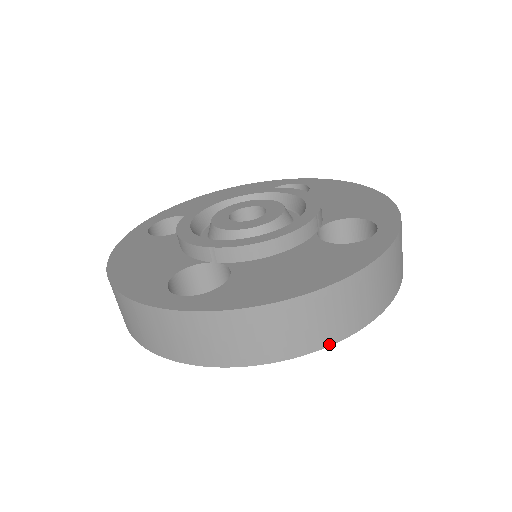
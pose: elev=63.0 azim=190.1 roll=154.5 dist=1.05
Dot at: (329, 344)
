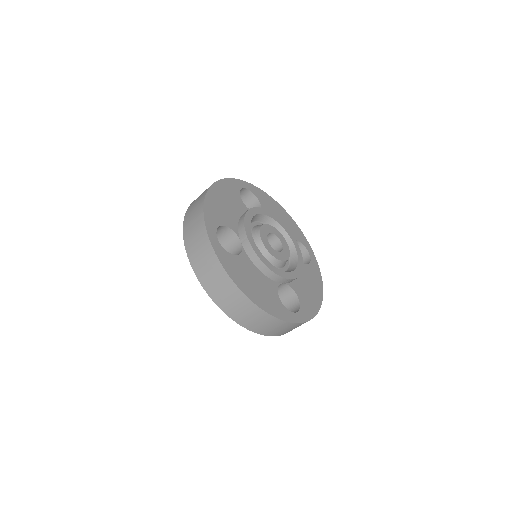
Dot at: occluded
